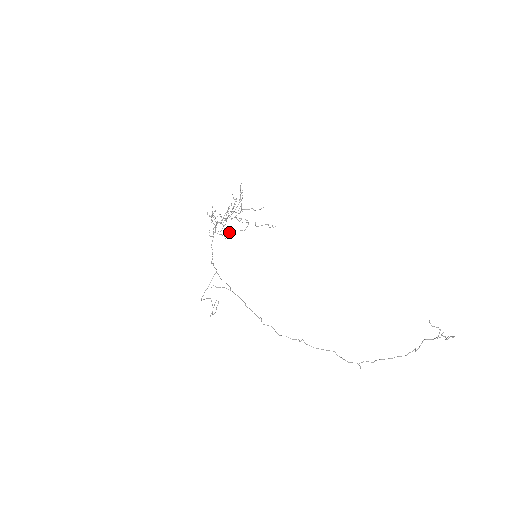
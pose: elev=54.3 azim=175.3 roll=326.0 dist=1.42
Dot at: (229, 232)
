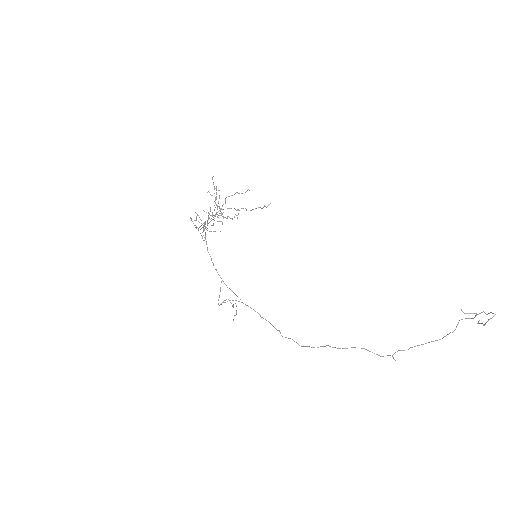
Dot at: (222, 223)
